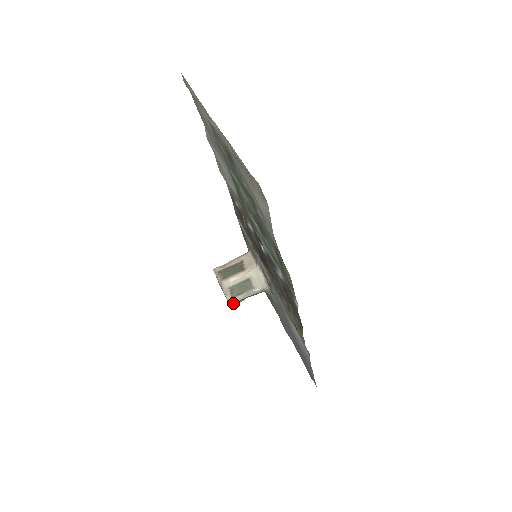
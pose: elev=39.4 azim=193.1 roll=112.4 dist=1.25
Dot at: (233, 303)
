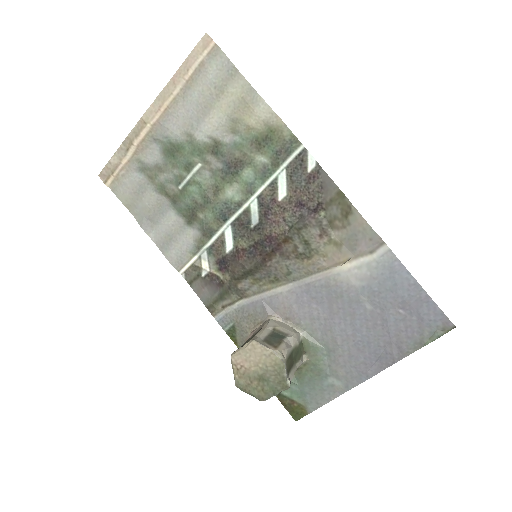
Dot at: (283, 356)
